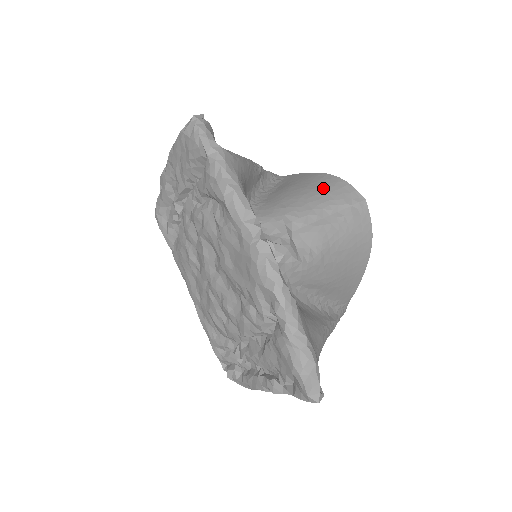
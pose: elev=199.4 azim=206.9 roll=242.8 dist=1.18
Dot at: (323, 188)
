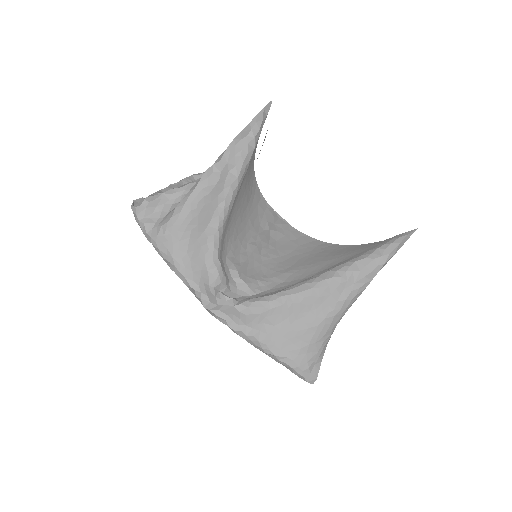
Dot at: (246, 207)
